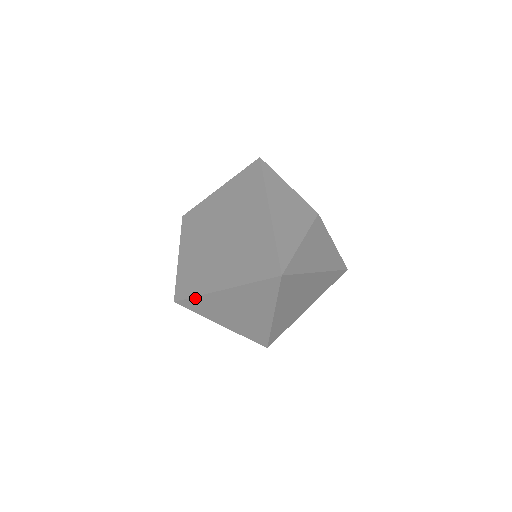
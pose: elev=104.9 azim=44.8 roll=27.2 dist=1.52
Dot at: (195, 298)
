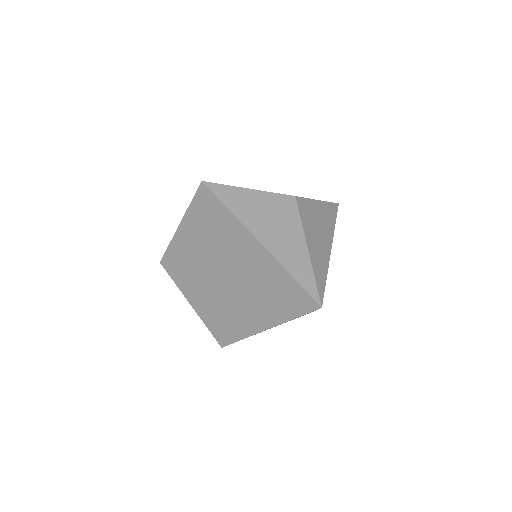
Dot at: occluded
